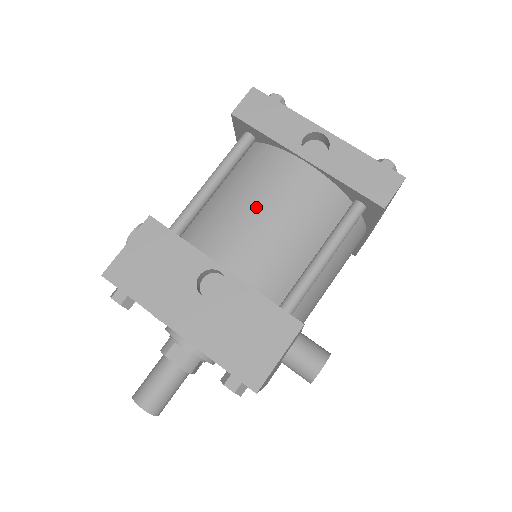
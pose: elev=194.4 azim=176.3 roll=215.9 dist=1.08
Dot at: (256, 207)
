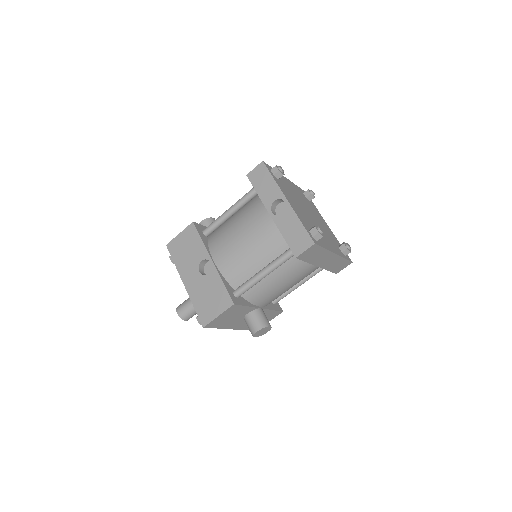
Dot at: (239, 234)
